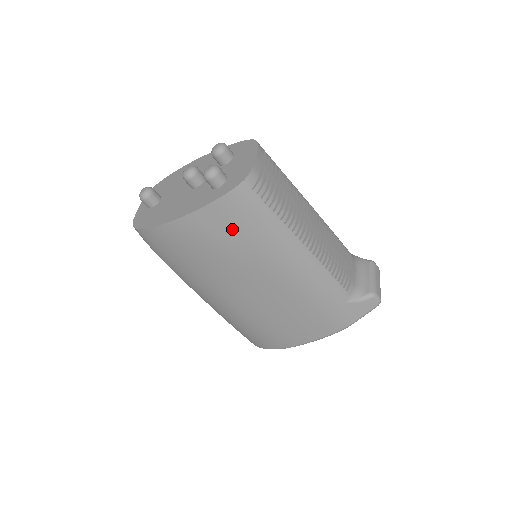
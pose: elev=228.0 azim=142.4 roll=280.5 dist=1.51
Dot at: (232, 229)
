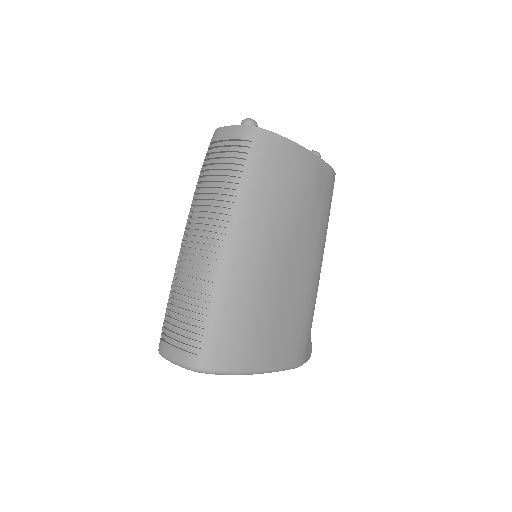
Dot at: (324, 195)
